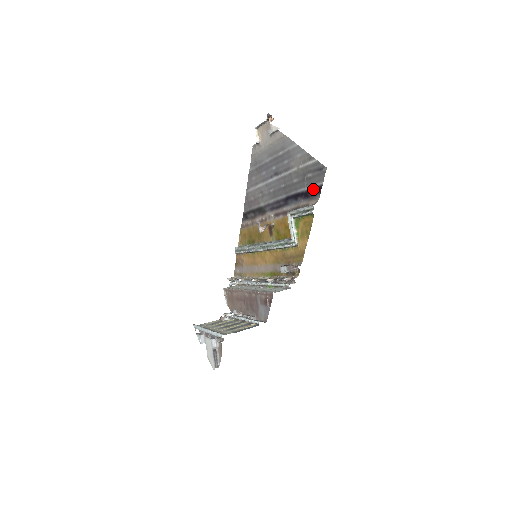
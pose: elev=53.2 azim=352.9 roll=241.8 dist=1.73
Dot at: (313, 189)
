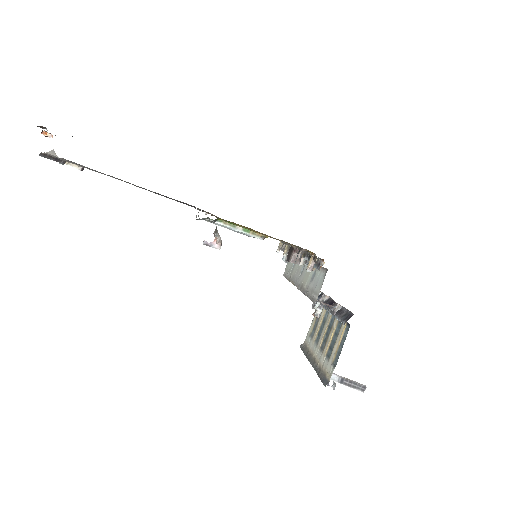
Dot at: occluded
